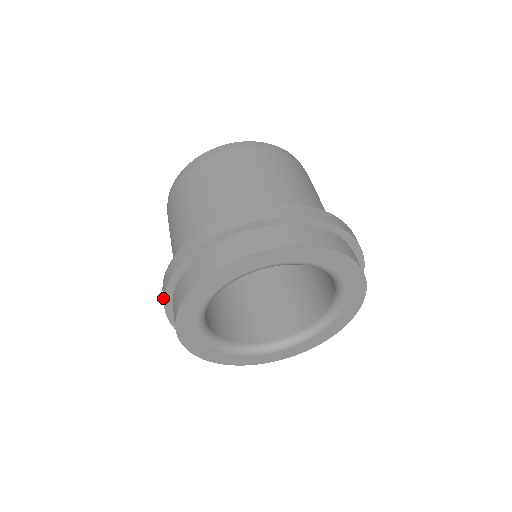
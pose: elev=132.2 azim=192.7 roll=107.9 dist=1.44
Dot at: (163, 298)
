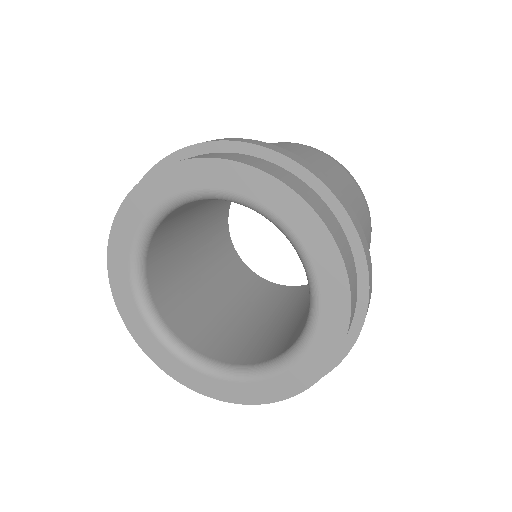
Dot at: occluded
